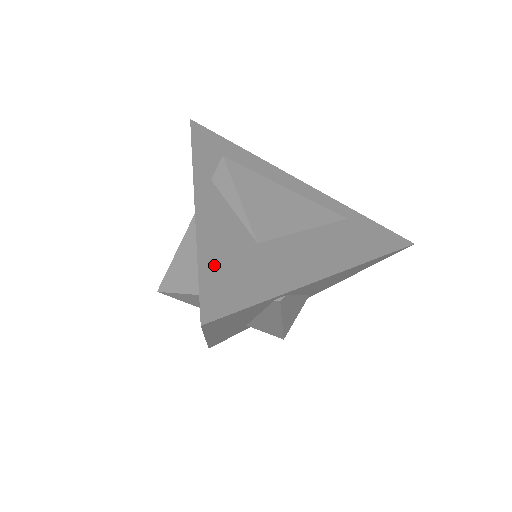
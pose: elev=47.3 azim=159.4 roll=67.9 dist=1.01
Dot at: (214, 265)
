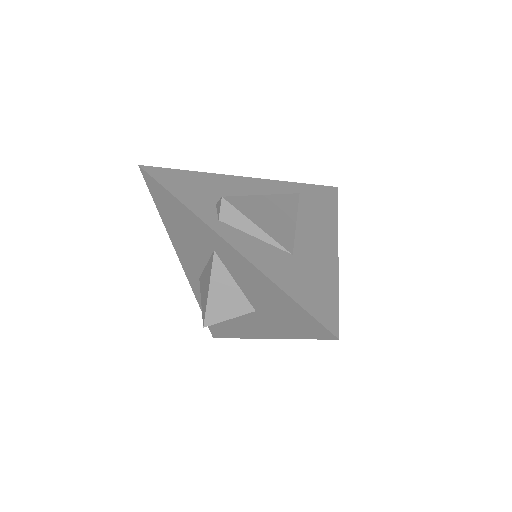
Dot at: (298, 292)
